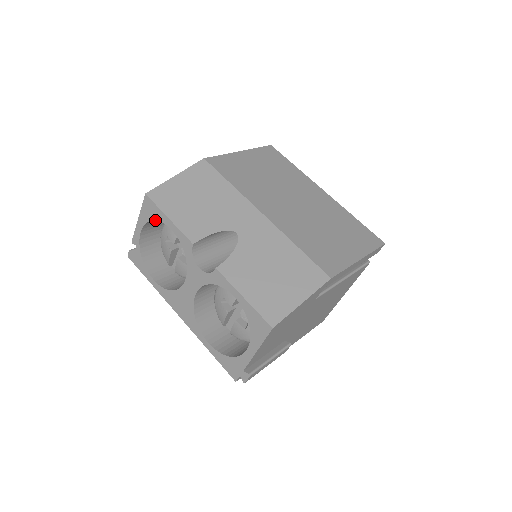
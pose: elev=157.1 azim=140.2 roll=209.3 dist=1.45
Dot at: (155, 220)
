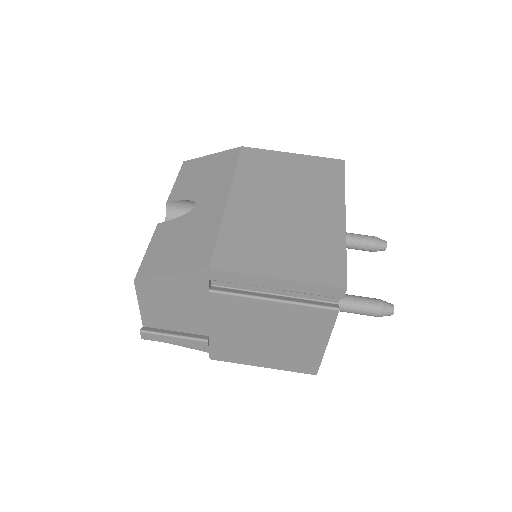
Dot at: occluded
